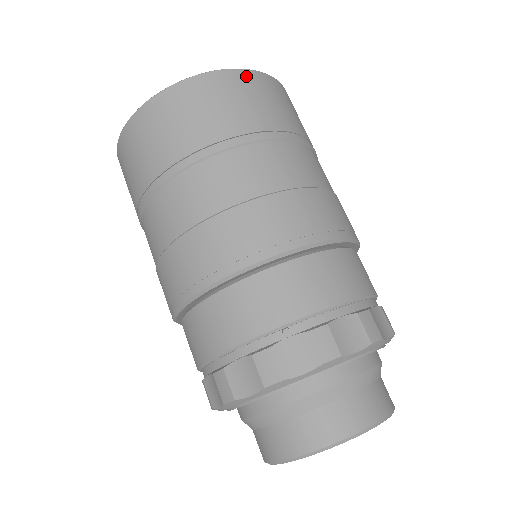
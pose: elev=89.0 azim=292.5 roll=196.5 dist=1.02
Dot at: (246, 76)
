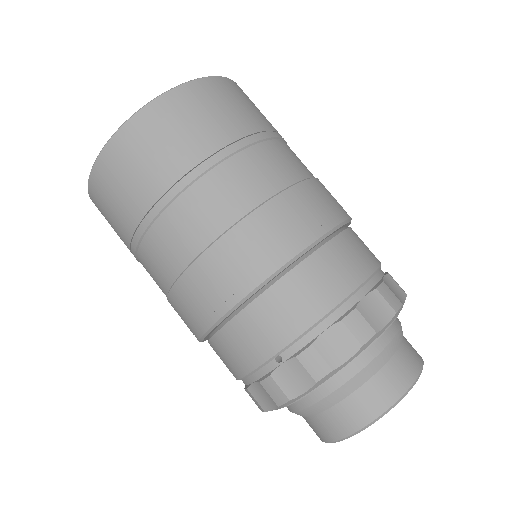
Dot at: (157, 109)
